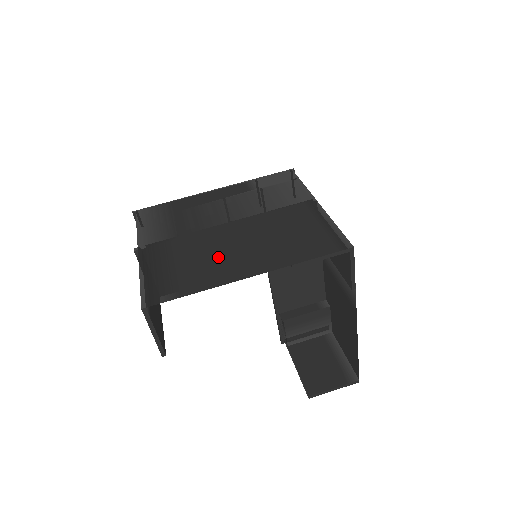
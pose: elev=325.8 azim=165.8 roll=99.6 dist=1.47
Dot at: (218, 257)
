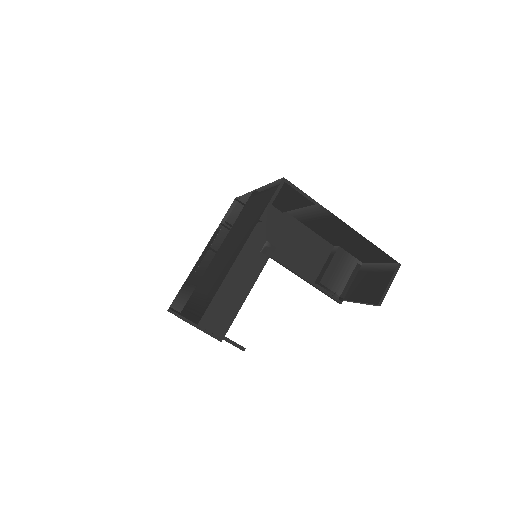
Dot at: (221, 264)
